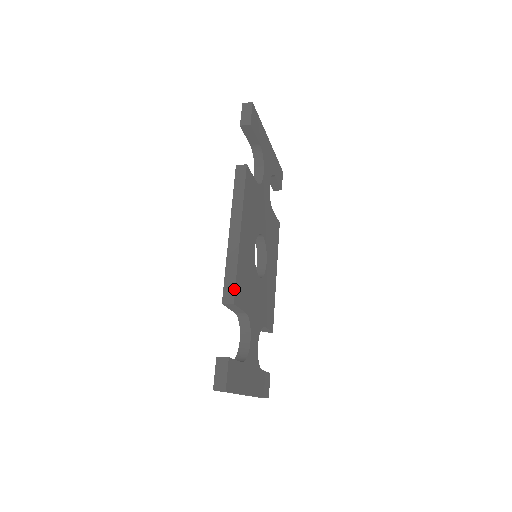
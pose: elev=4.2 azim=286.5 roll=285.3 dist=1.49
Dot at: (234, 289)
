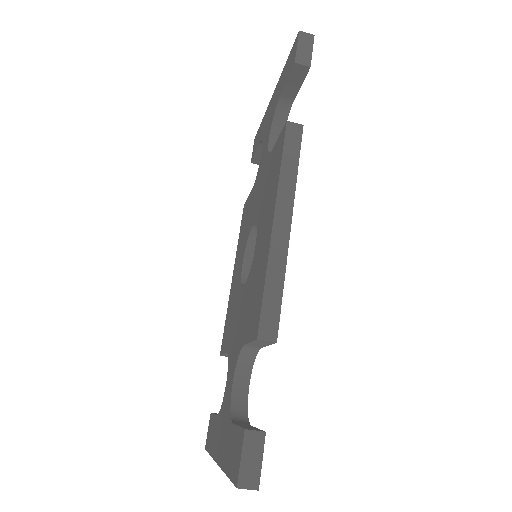
Dot at: (278, 318)
